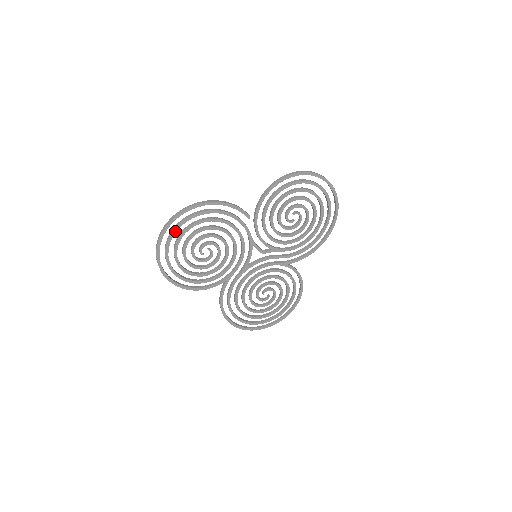
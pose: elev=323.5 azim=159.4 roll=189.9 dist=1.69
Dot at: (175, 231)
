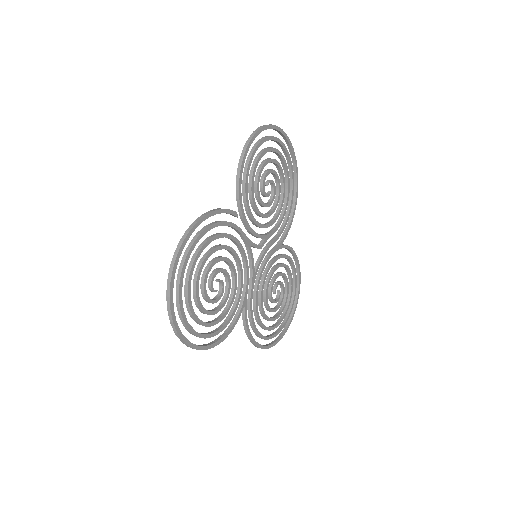
Dot at: (181, 283)
